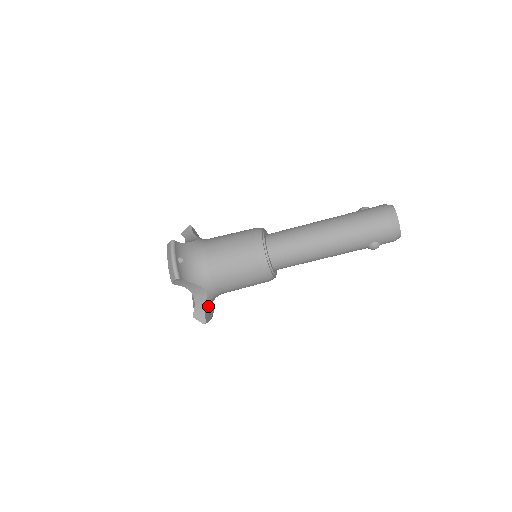
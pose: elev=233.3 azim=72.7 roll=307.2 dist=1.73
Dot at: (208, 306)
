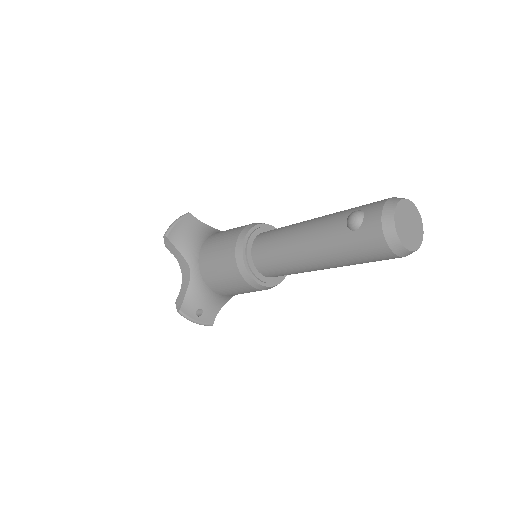
Dot at: occluded
